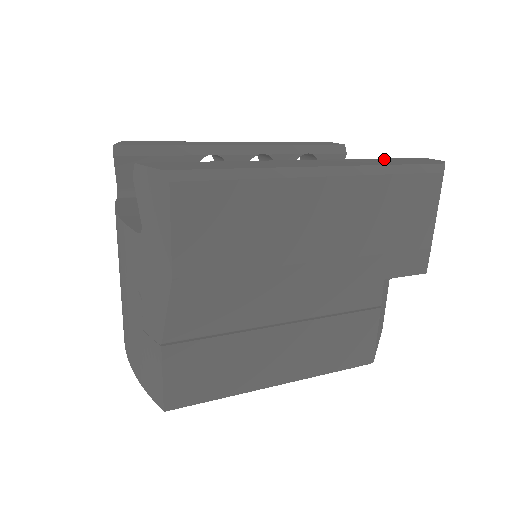
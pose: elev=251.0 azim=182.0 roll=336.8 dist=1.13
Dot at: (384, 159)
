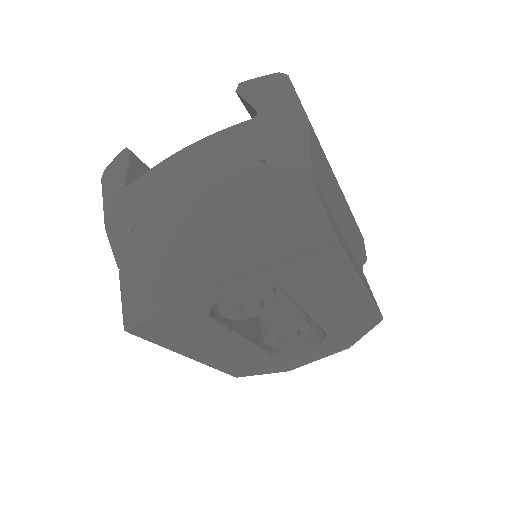
Dot at: occluded
